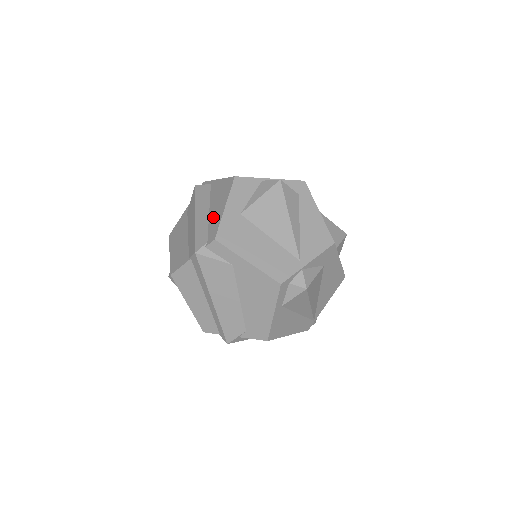
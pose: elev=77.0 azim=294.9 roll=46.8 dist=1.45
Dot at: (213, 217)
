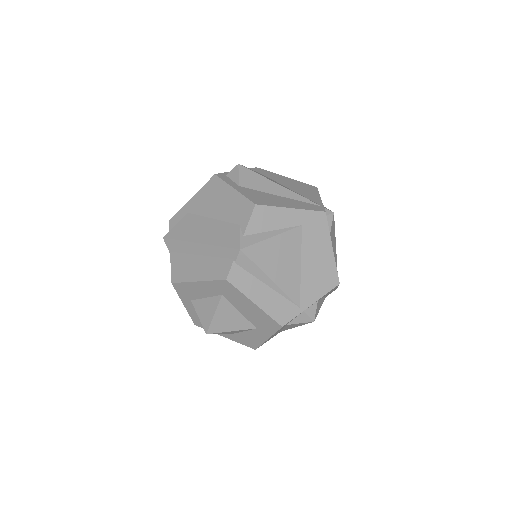
Dot at: occluded
